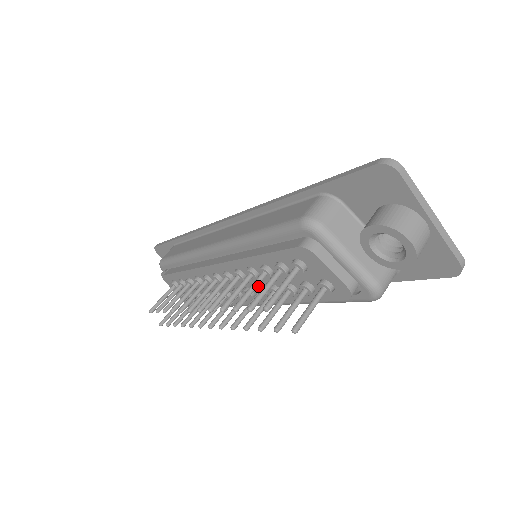
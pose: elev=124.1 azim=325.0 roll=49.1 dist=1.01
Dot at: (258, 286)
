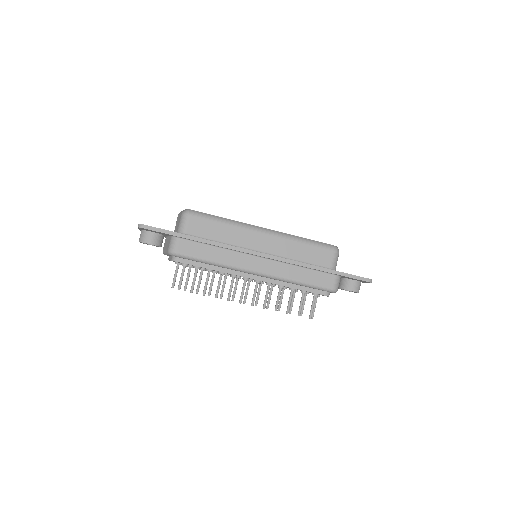
Dot at: (274, 284)
